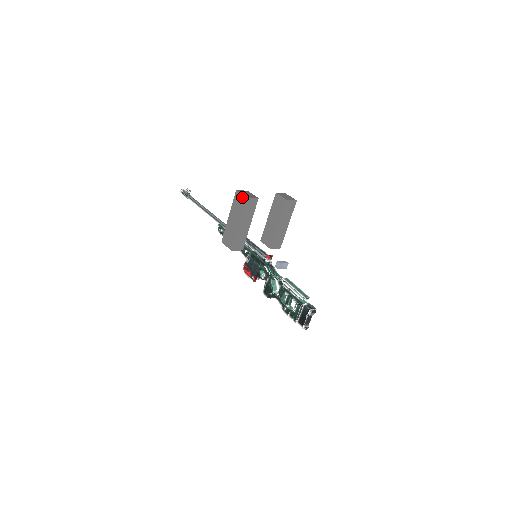
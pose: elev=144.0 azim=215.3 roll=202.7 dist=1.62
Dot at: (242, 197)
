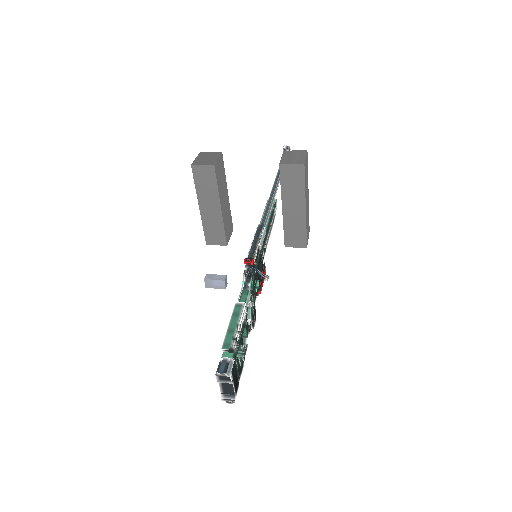
Dot at: occluded
